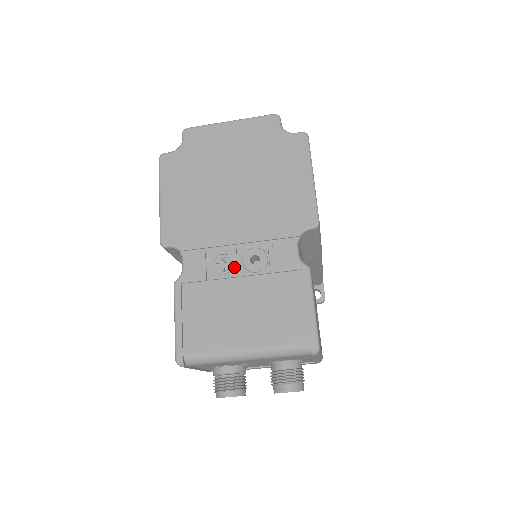
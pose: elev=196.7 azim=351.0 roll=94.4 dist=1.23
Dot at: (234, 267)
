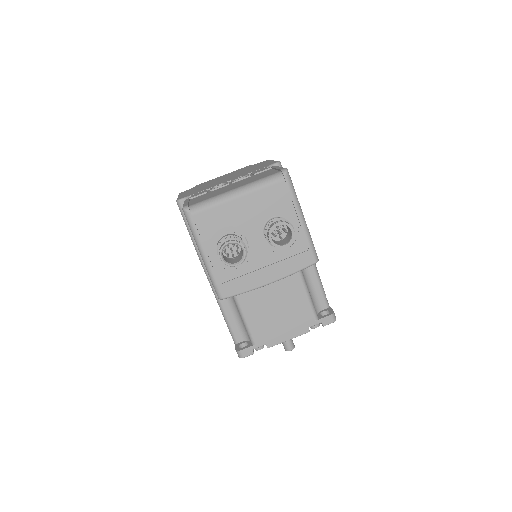
Dot at: (226, 183)
